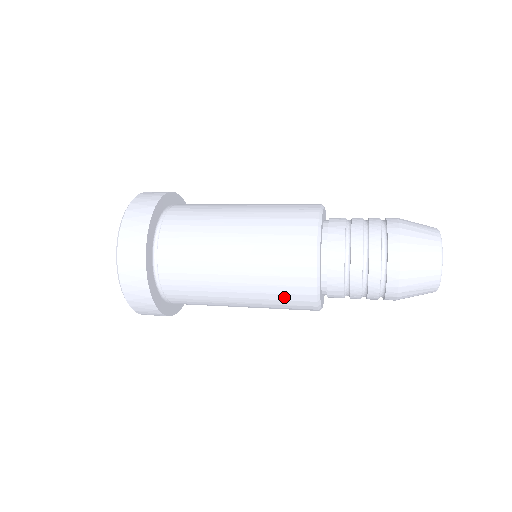
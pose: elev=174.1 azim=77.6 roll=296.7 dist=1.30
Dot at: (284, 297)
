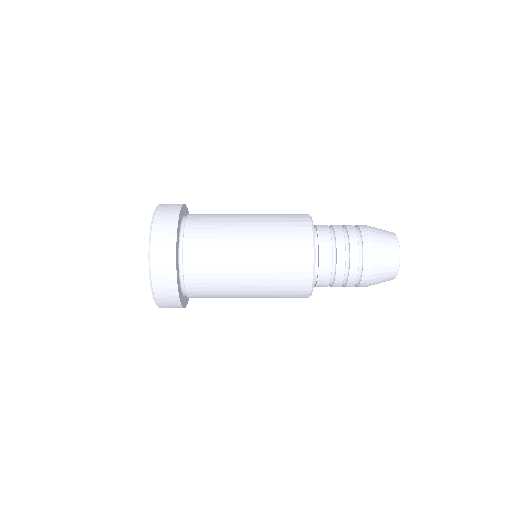
Dot at: (285, 297)
